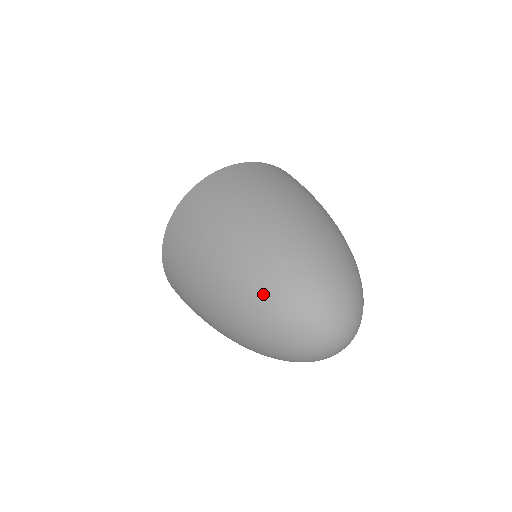
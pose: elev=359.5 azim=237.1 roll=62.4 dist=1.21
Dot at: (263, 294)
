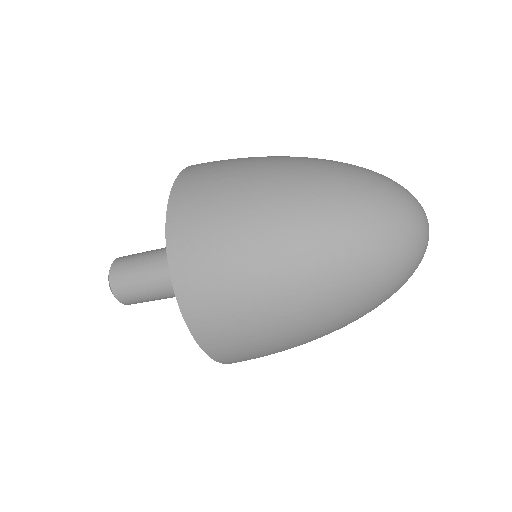
Dot at: (352, 172)
